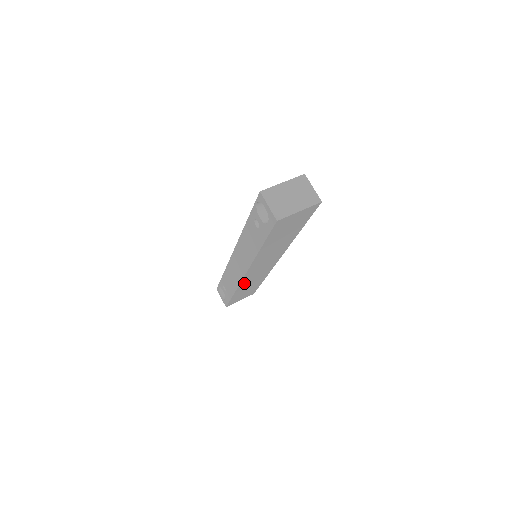
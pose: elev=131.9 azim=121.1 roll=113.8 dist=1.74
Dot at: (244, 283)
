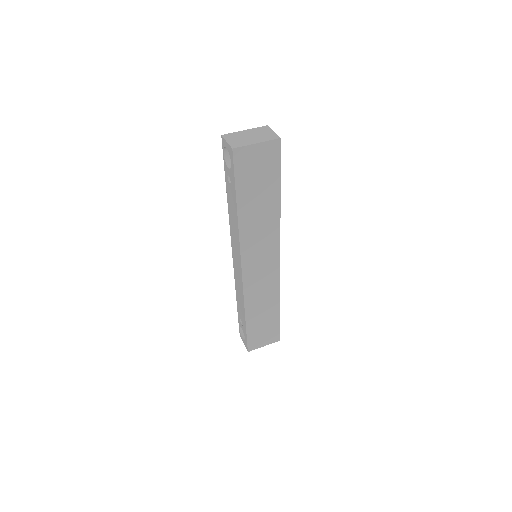
Dot at: (250, 294)
